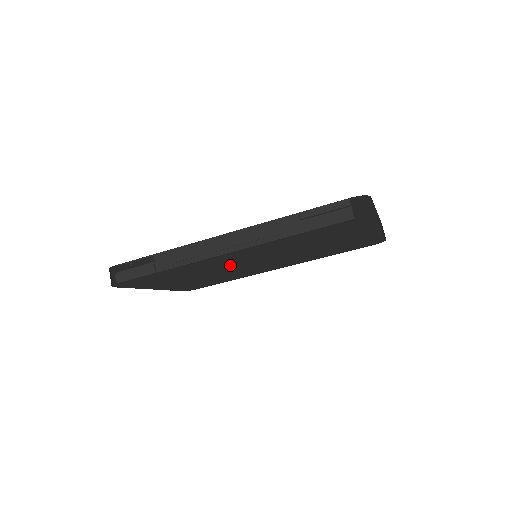
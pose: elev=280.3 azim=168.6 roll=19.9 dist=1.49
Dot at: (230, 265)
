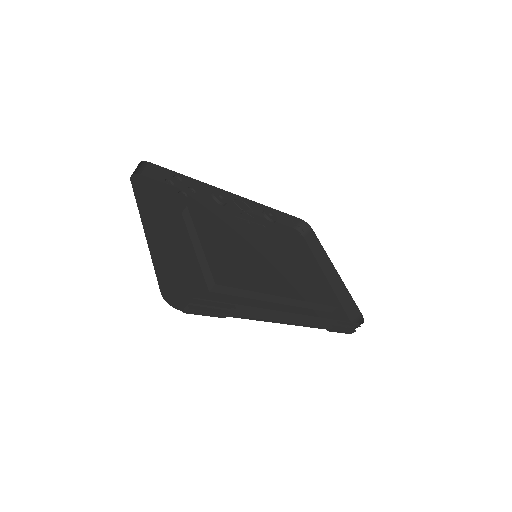
Dot at: (243, 271)
